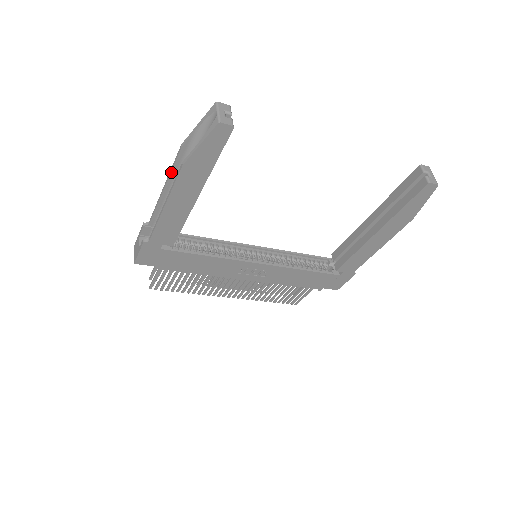
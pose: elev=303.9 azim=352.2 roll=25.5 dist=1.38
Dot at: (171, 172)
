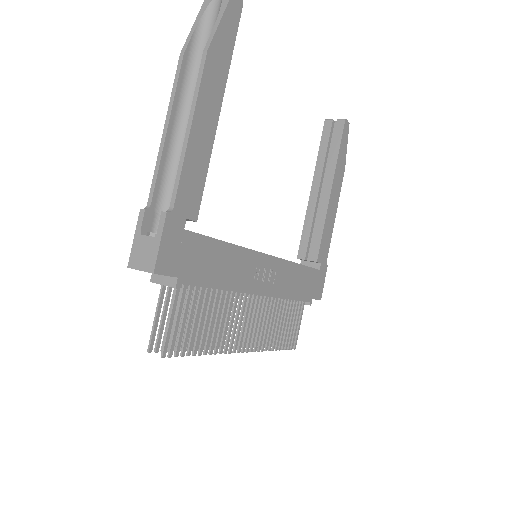
Dot at: (174, 96)
